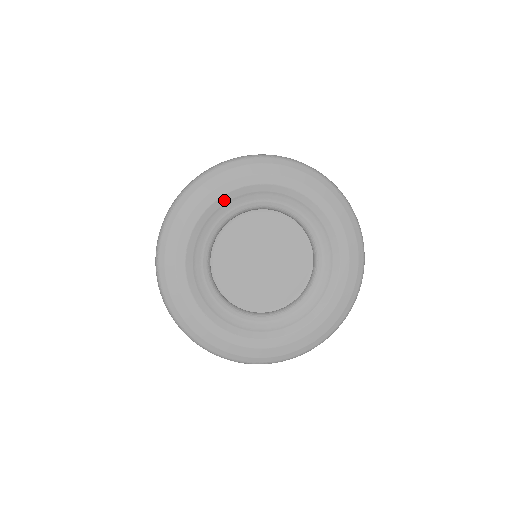
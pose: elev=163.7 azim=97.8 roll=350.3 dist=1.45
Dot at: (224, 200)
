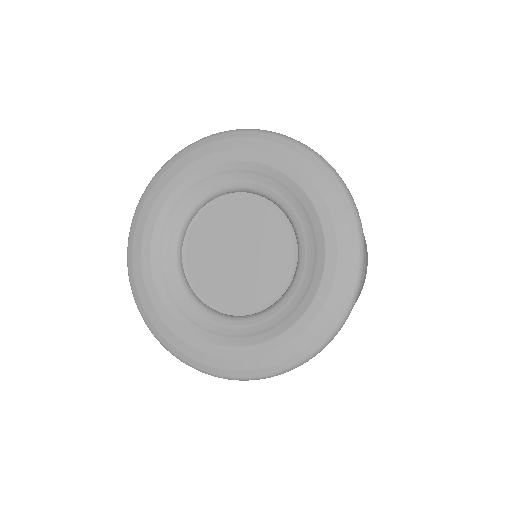
Dot at: (192, 181)
